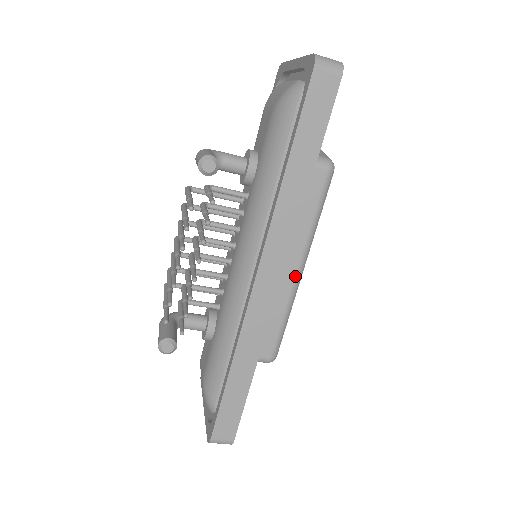
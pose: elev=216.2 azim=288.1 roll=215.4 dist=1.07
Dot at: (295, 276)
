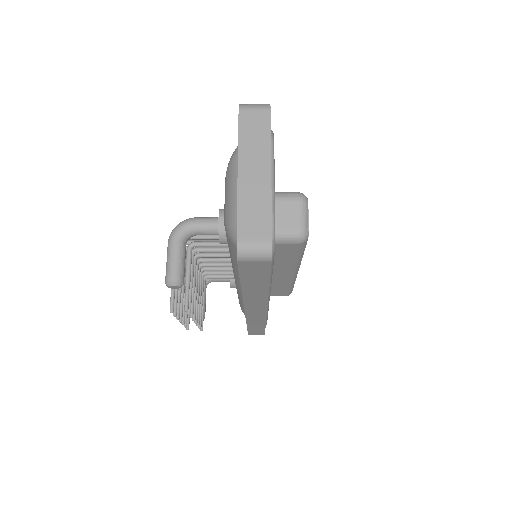
Dot at: (290, 276)
